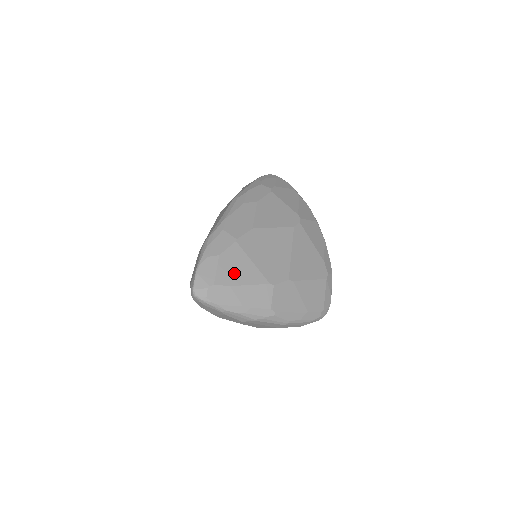
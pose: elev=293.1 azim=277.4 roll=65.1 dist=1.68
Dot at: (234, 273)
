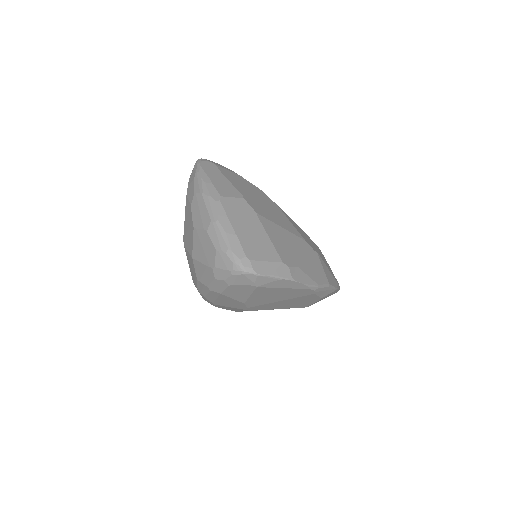
Dot at: (233, 178)
